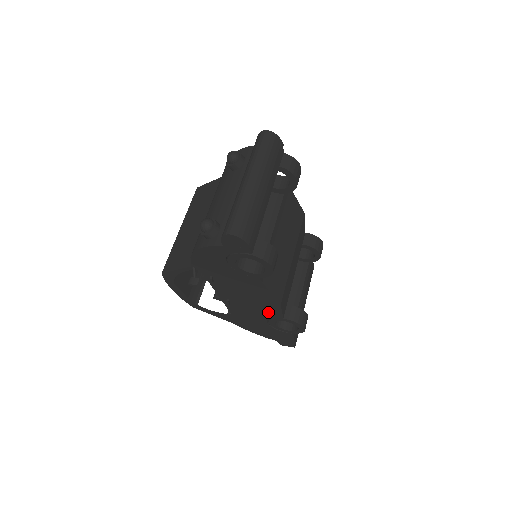
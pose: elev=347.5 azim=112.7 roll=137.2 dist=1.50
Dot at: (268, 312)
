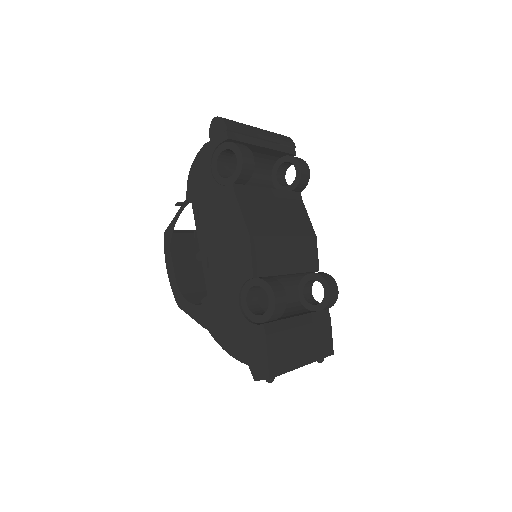
Dot at: (240, 269)
